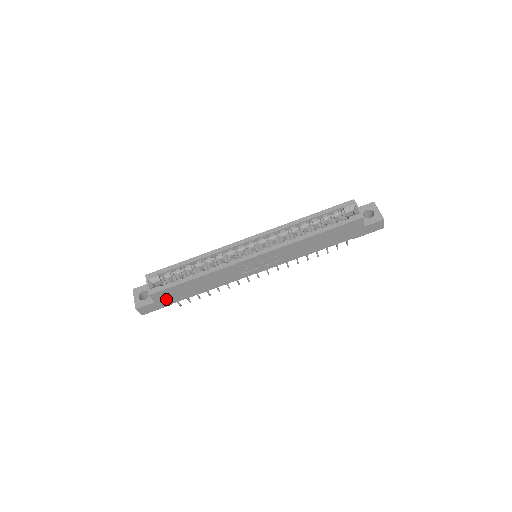
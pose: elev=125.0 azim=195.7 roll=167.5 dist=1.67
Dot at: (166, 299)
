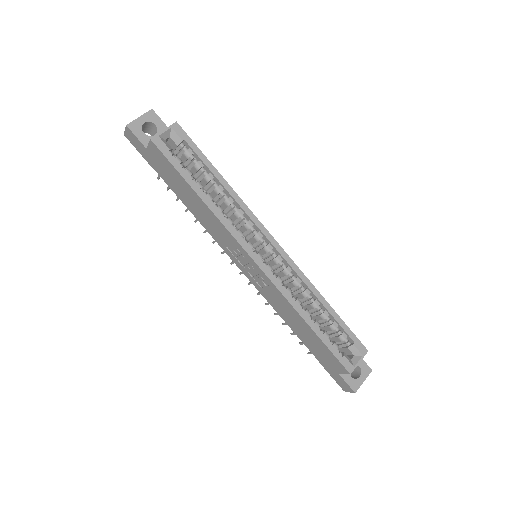
Dot at: (157, 161)
